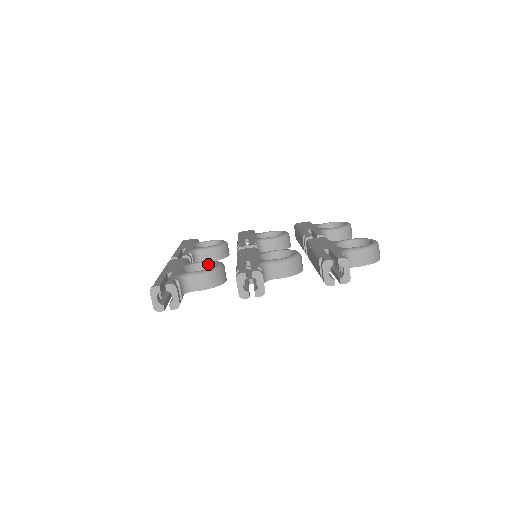
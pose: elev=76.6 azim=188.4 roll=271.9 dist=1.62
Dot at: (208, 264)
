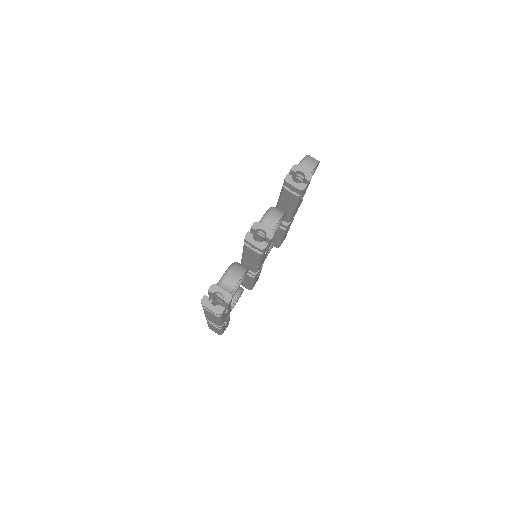
Dot at: occluded
